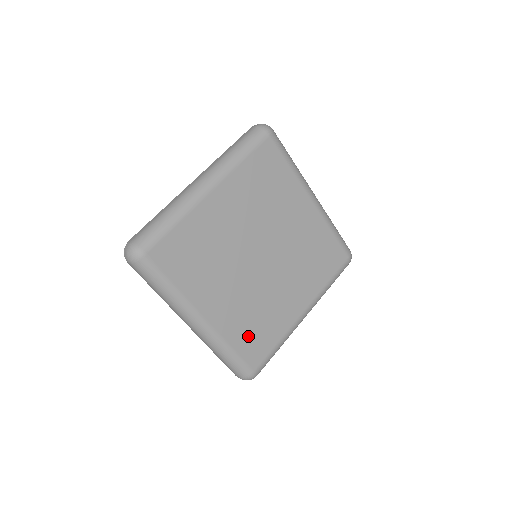
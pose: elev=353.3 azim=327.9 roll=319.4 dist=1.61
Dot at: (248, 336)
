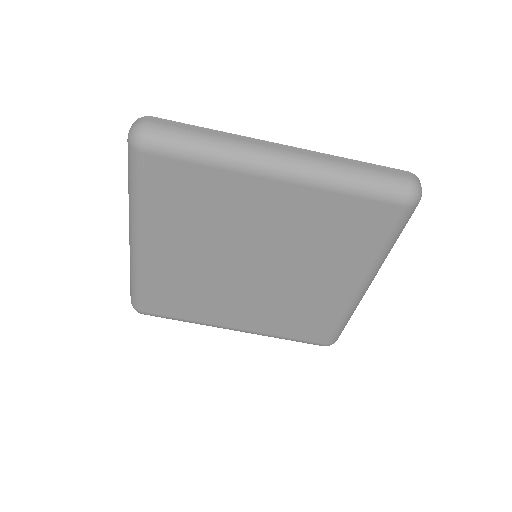
Dot at: (295, 326)
